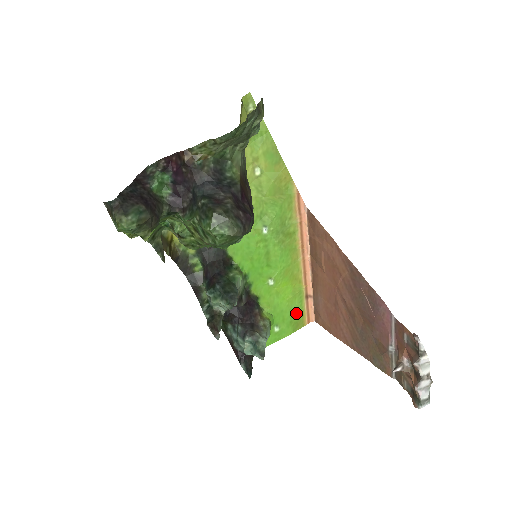
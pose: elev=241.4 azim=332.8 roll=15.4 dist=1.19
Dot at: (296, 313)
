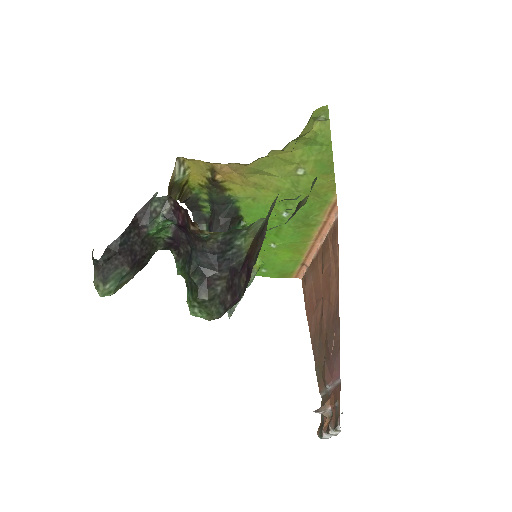
Dot at: (287, 269)
